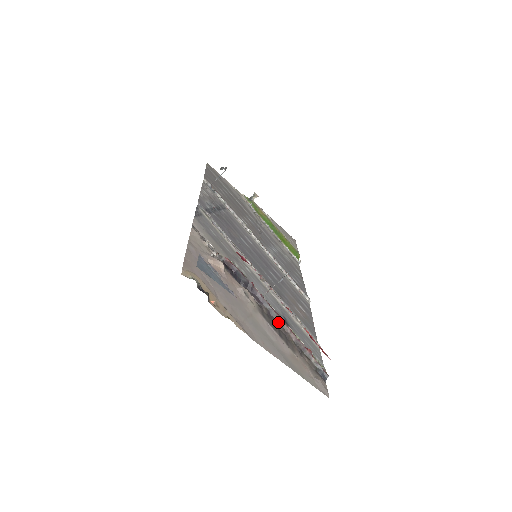
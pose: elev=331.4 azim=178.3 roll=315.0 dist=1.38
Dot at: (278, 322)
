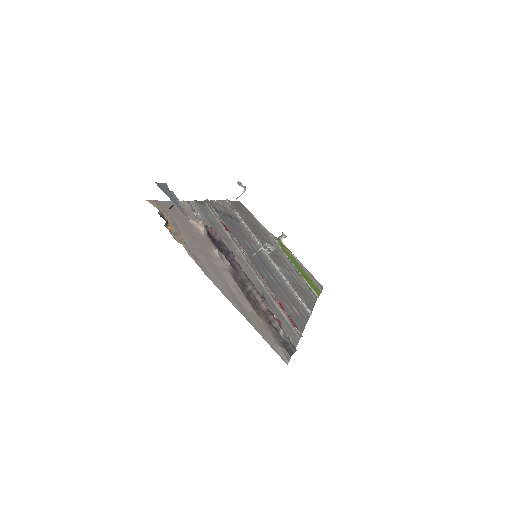
Dot at: (251, 291)
